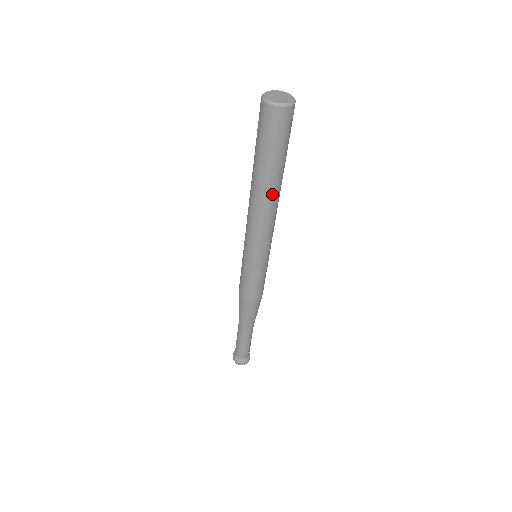
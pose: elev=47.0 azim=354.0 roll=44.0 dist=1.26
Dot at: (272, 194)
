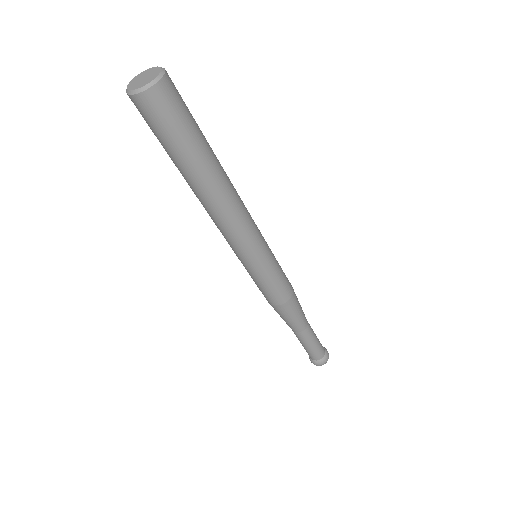
Dot at: (210, 191)
